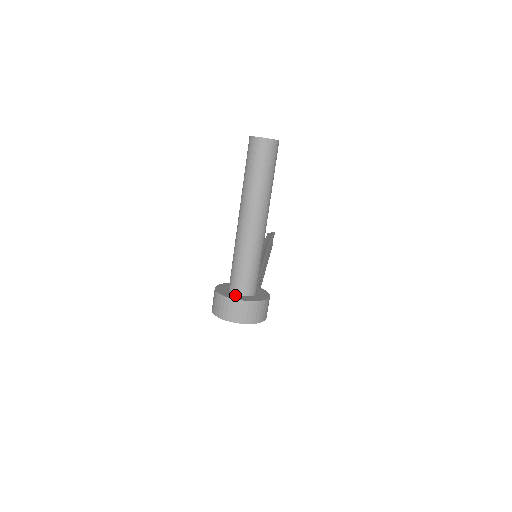
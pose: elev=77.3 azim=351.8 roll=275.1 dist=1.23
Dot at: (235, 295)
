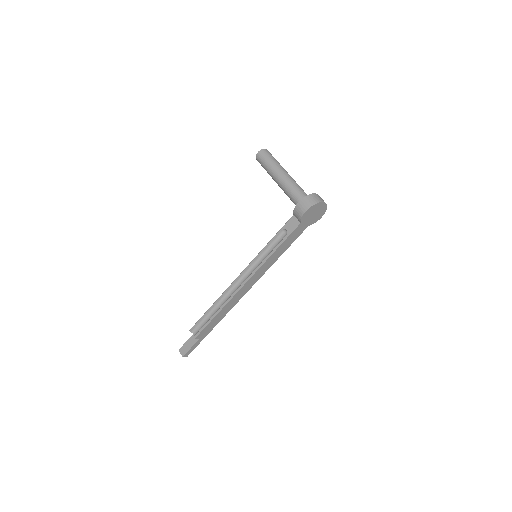
Dot at: occluded
